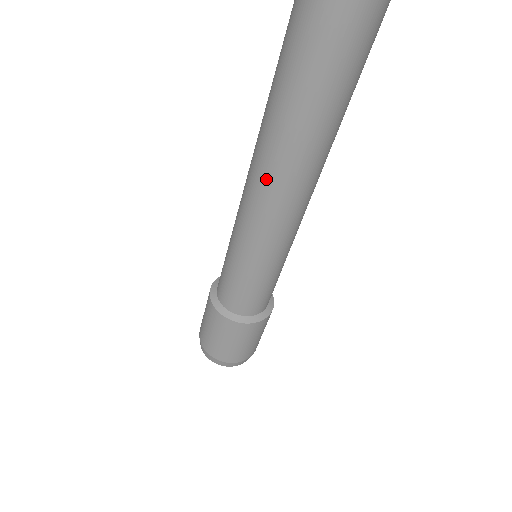
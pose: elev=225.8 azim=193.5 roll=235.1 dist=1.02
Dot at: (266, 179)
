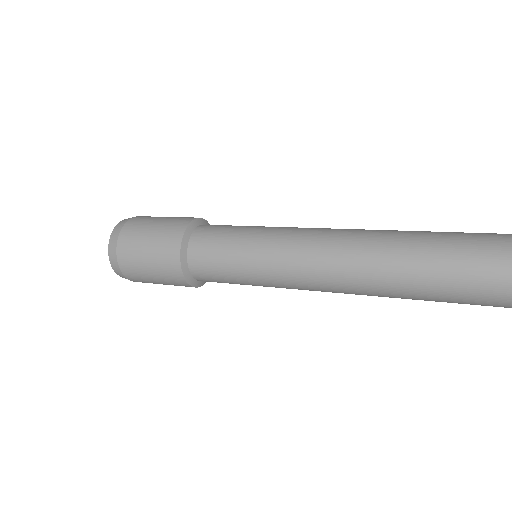
Dot at: (361, 286)
